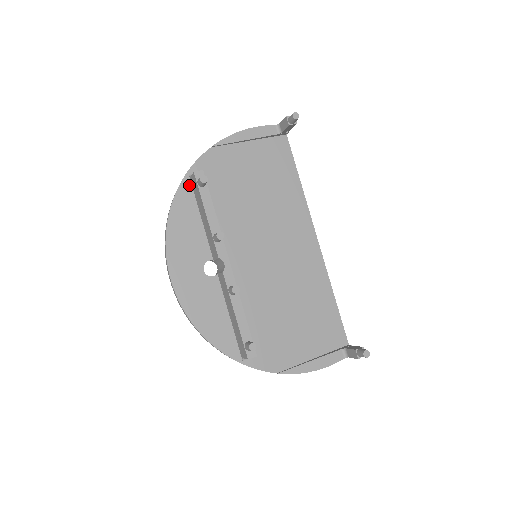
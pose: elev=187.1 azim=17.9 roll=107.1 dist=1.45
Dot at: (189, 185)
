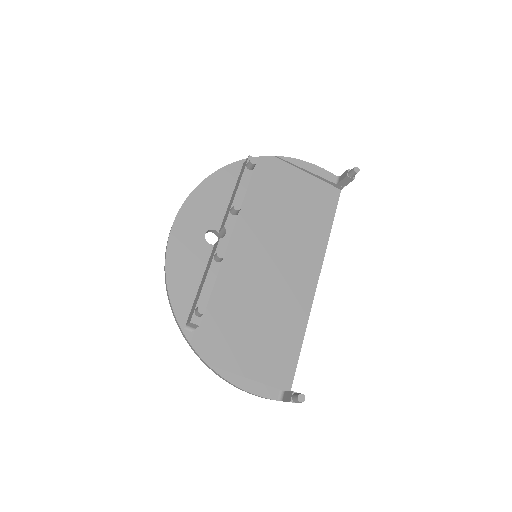
Dot at: (239, 168)
